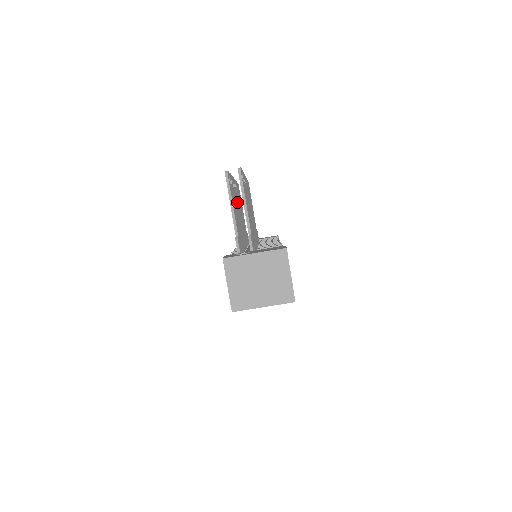
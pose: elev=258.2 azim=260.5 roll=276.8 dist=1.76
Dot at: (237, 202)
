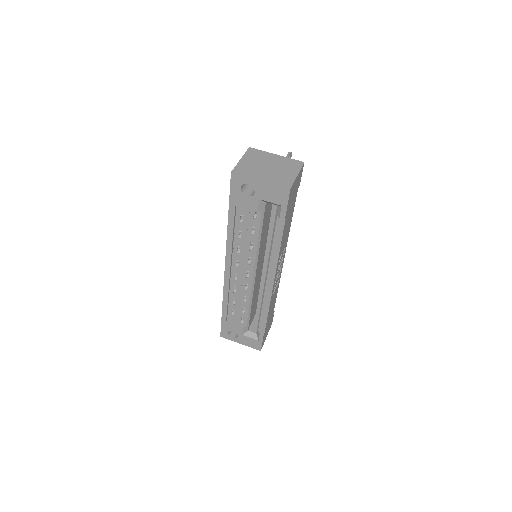
Dot at: occluded
